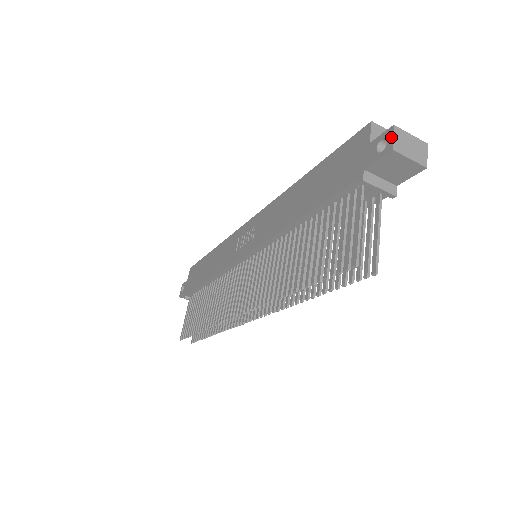
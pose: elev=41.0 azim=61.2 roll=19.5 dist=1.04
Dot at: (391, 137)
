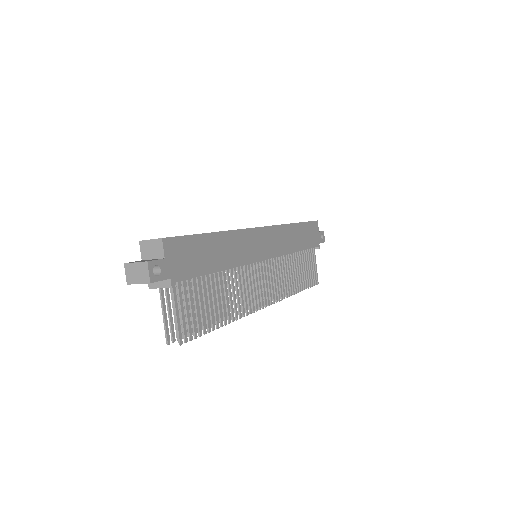
Dot at: (126, 273)
